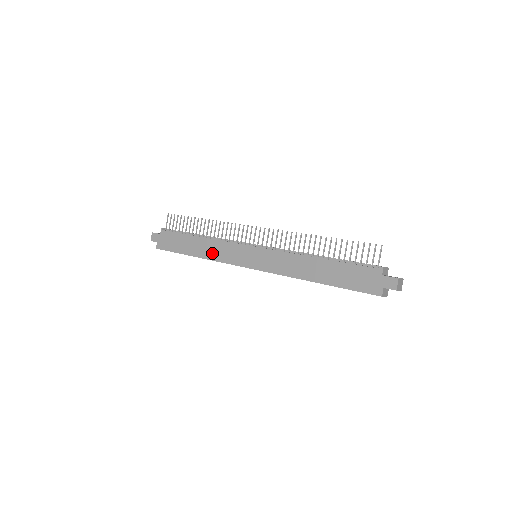
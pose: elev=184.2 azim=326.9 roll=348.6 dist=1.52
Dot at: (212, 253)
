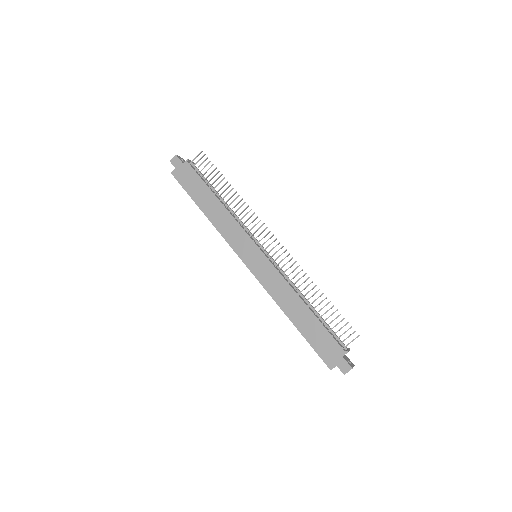
Dot at: (220, 223)
